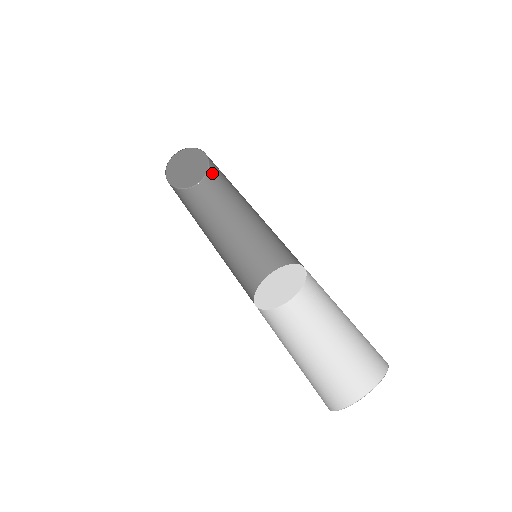
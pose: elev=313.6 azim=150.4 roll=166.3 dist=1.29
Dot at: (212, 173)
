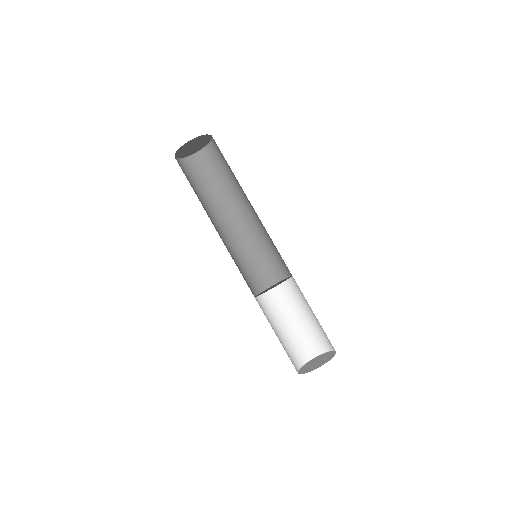
Dot at: occluded
